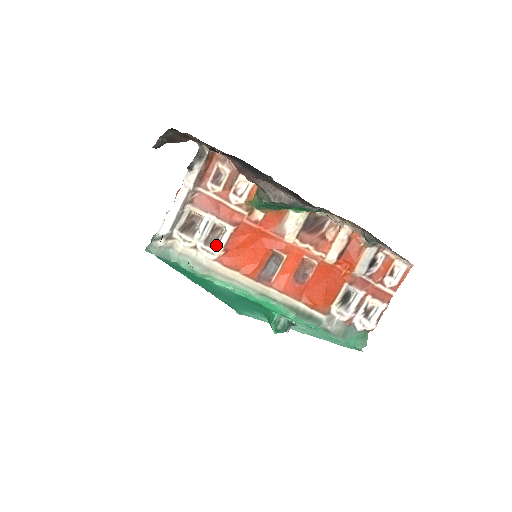
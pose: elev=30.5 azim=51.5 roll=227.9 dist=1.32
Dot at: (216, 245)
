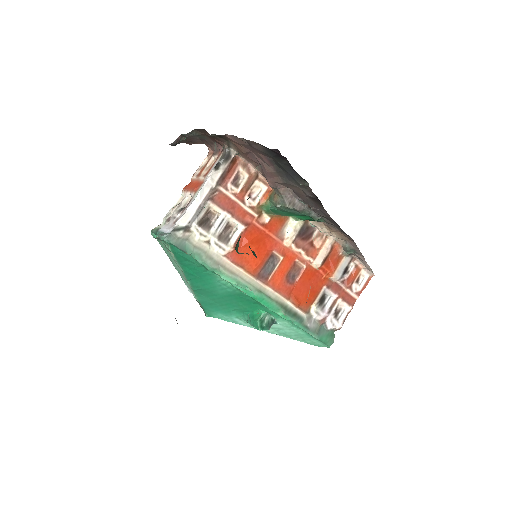
Dot at: (227, 242)
